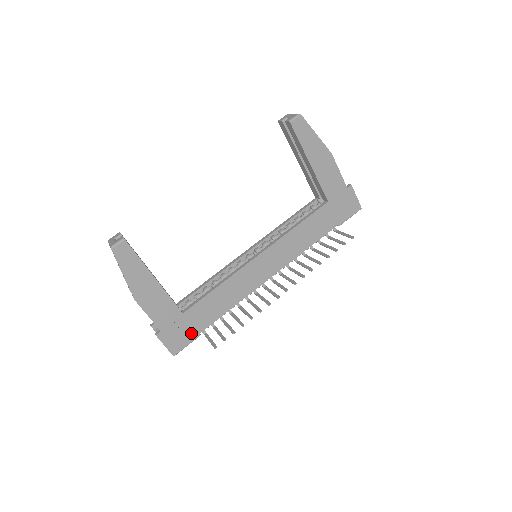
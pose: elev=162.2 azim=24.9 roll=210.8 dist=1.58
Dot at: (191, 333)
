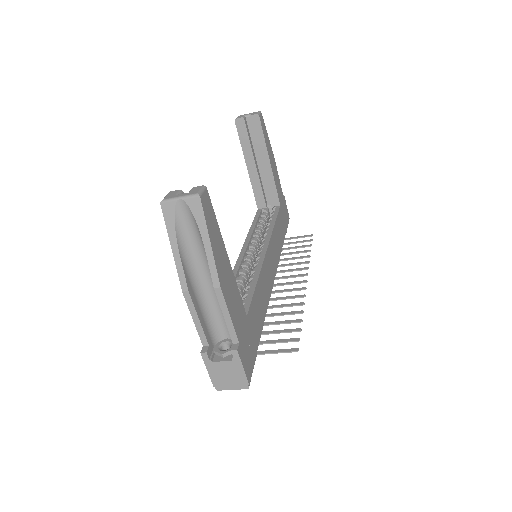
Dot at: (253, 348)
